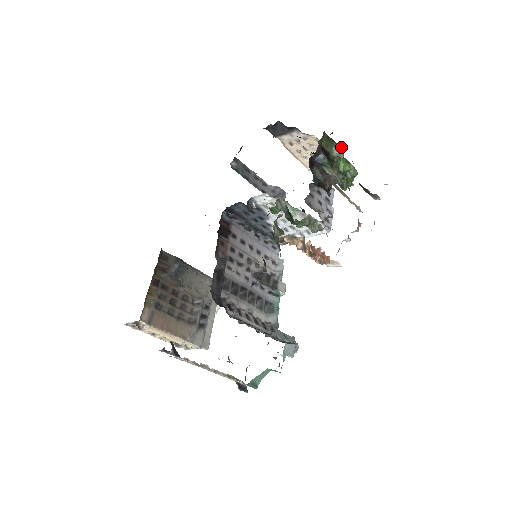
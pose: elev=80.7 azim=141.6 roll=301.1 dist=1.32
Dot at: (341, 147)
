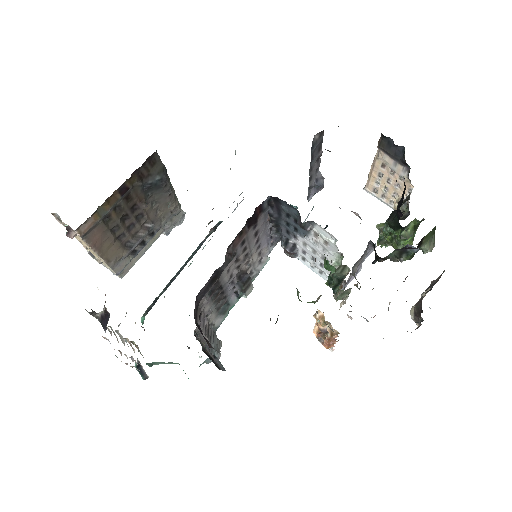
Dot at: (434, 245)
